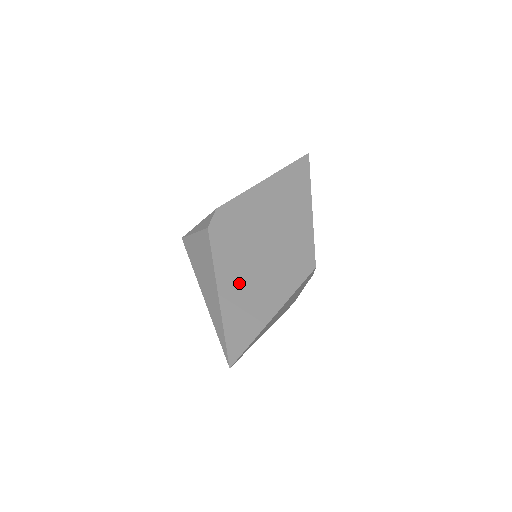
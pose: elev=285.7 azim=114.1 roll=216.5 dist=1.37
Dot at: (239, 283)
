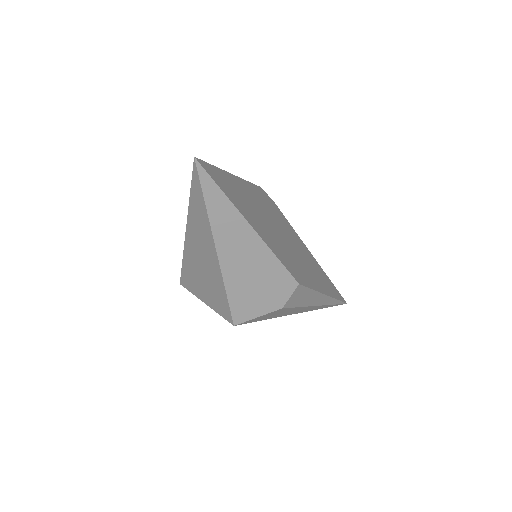
Dot at: (248, 197)
